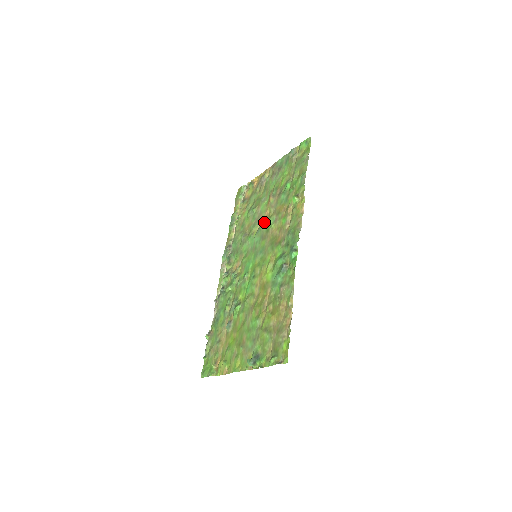
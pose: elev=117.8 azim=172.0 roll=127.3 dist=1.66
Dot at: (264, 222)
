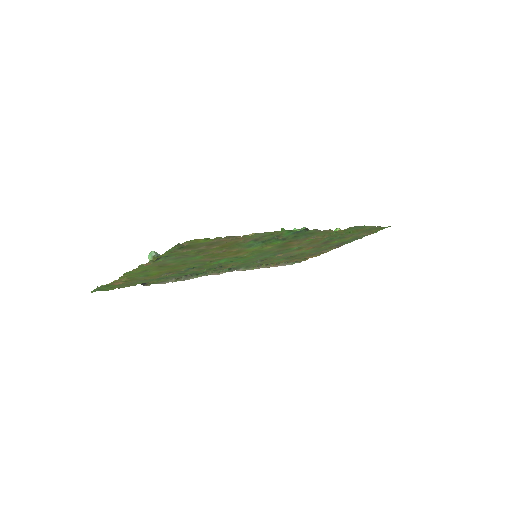
Dot at: (290, 250)
